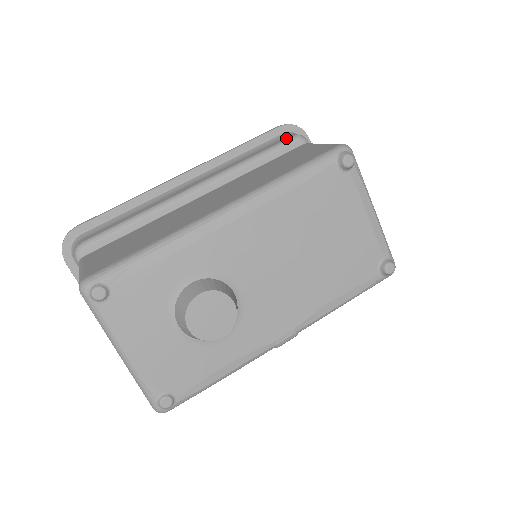
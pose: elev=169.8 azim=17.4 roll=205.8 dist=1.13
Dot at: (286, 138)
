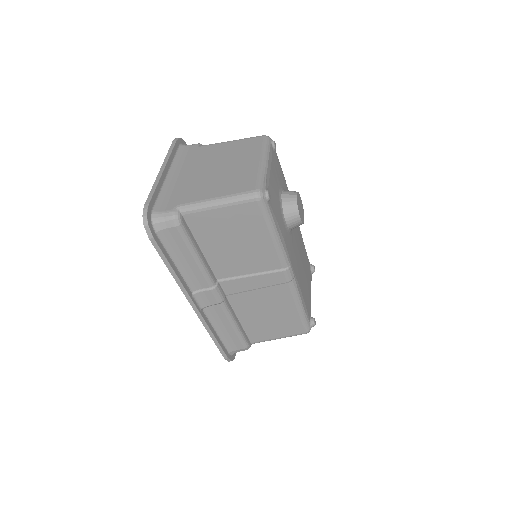
Dot at: occluded
